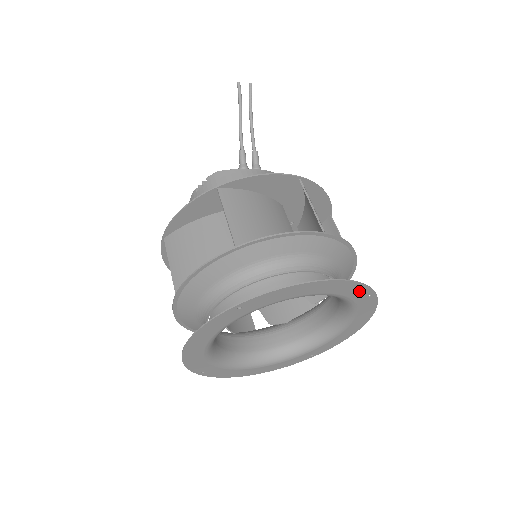
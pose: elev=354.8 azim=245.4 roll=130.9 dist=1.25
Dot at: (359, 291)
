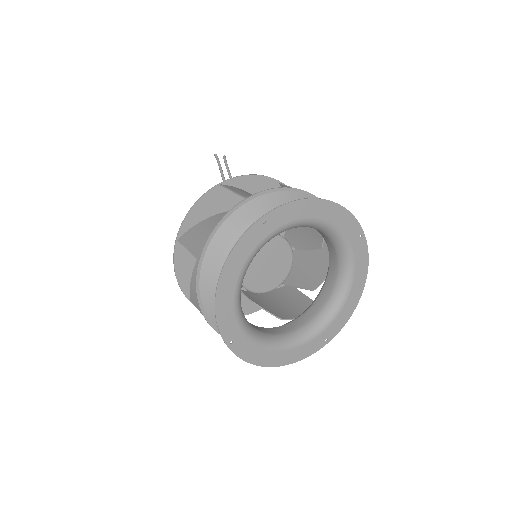
Dot at: (351, 226)
